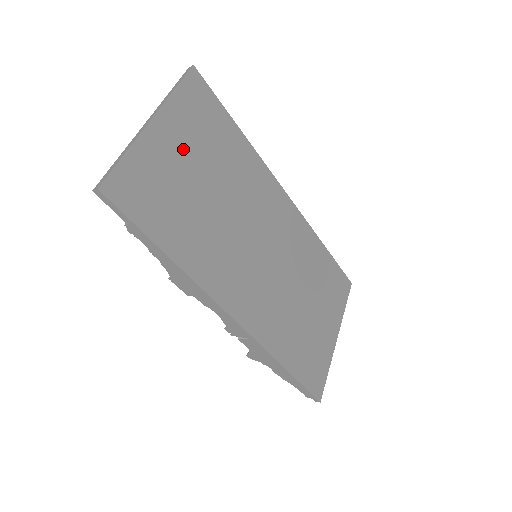
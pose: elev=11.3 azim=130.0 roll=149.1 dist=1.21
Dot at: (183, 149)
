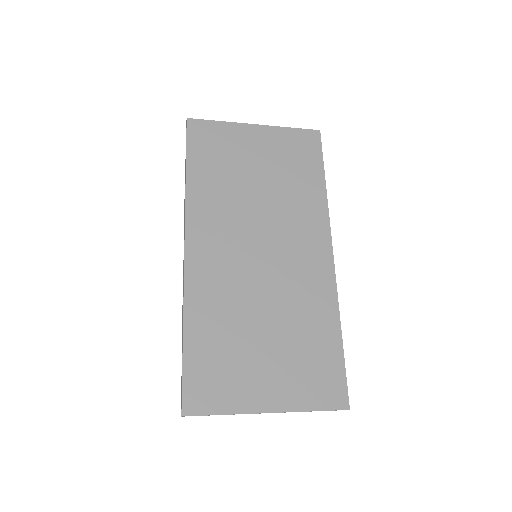
Dot at: (261, 150)
